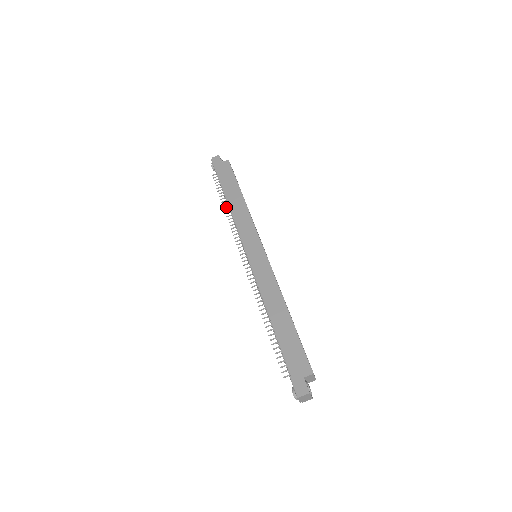
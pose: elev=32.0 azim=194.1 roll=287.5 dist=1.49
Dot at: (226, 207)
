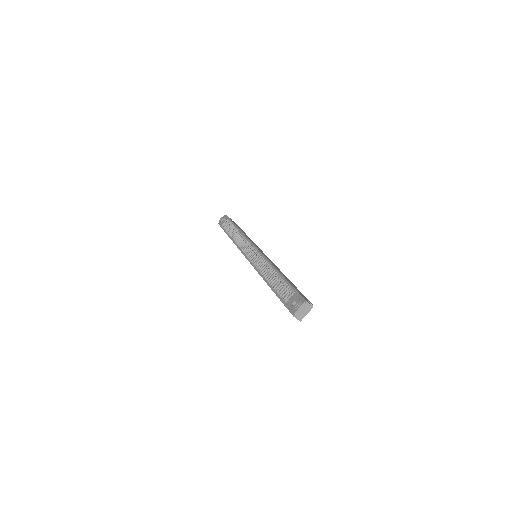
Dot at: (235, 231)
